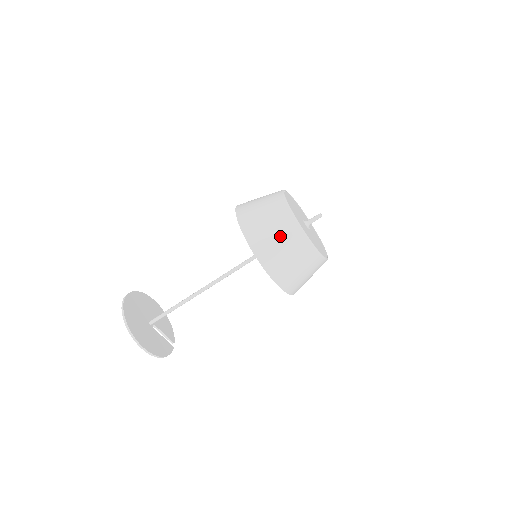
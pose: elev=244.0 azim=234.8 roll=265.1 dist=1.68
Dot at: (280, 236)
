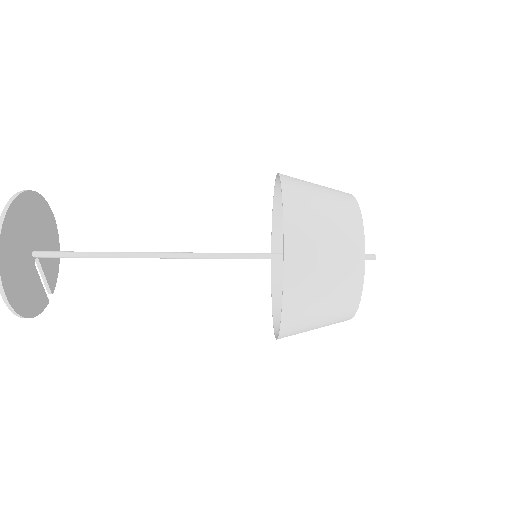
Dot at: (332, 270)
